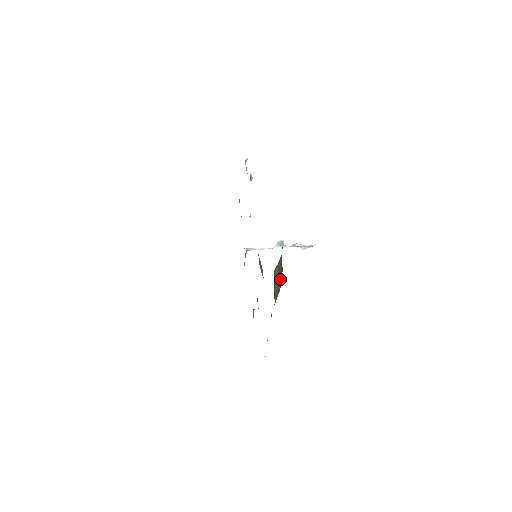
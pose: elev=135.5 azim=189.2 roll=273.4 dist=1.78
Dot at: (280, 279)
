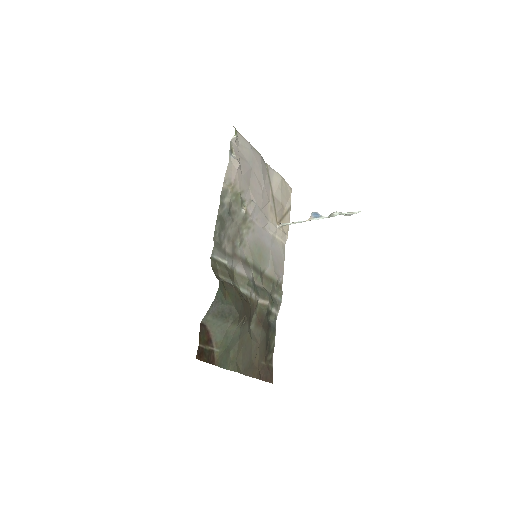
Dot at: (228, 318)
